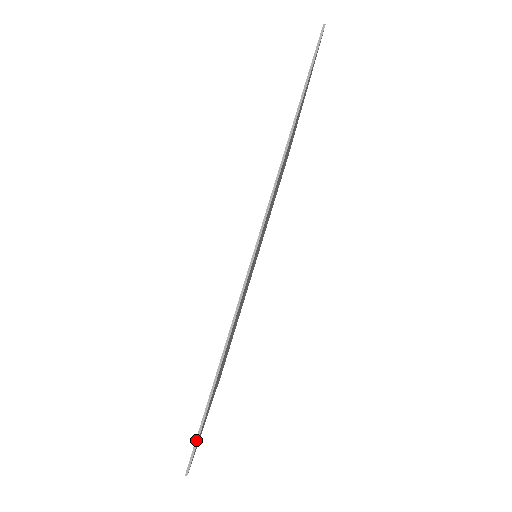
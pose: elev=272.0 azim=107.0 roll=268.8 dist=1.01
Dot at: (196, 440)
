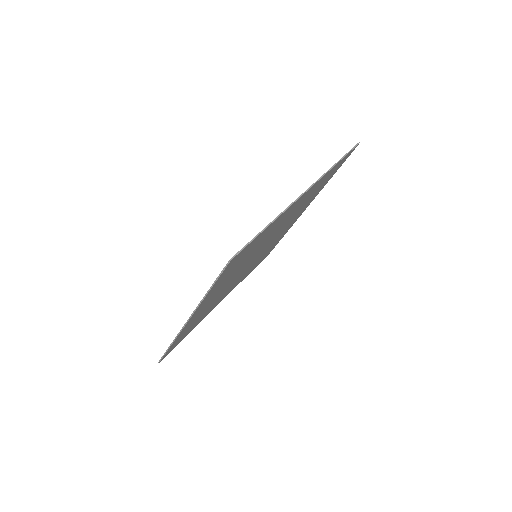
Dot at: (161, 358)
